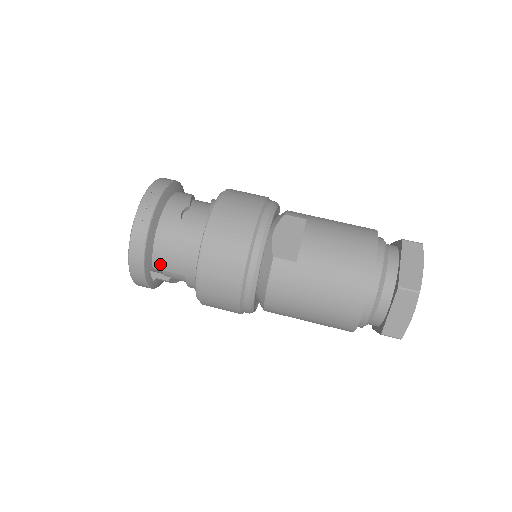
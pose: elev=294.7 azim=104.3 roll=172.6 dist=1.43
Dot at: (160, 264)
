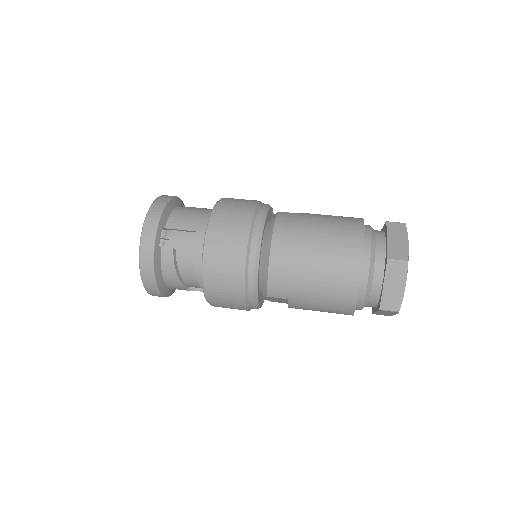
Dot at: (174, 223)
